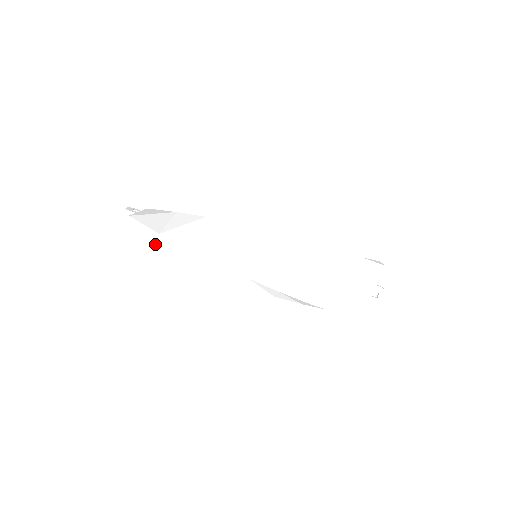
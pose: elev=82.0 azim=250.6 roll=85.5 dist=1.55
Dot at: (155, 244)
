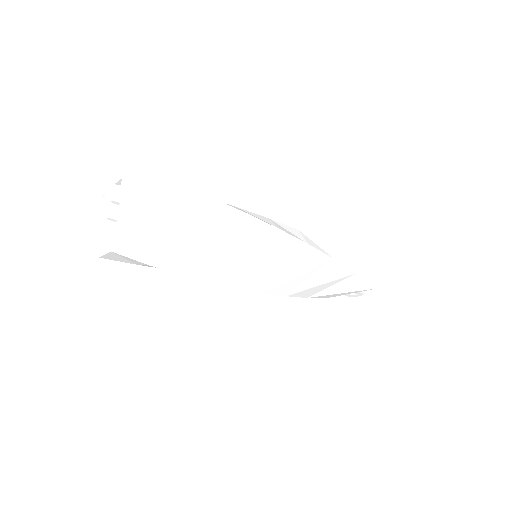
Dot at: (140, 264)
